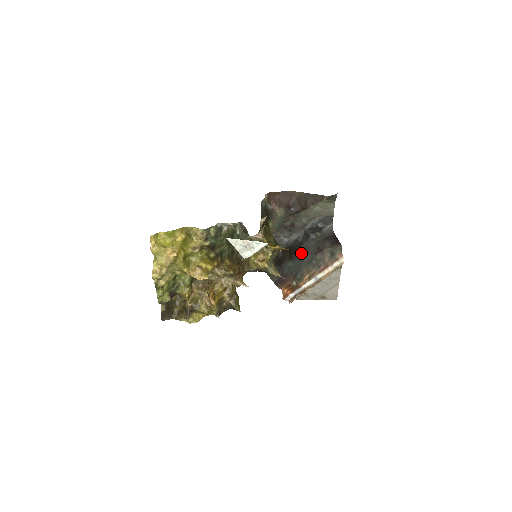
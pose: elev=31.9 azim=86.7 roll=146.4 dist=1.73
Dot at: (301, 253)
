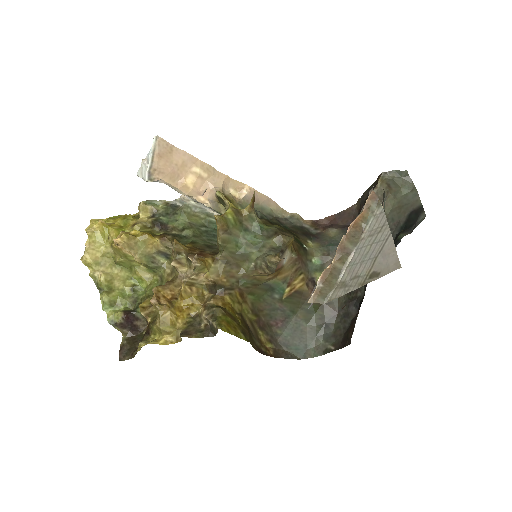
Dot at: occluded
